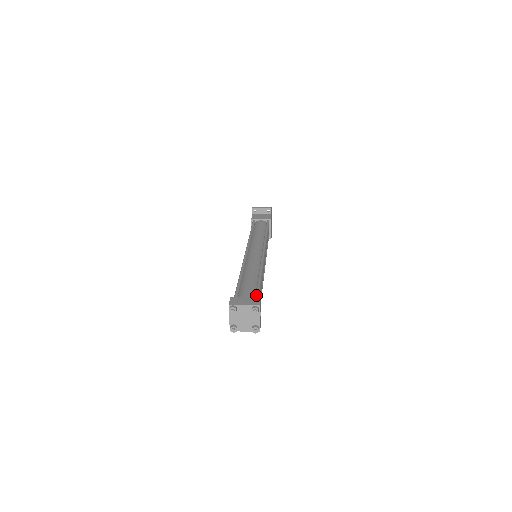
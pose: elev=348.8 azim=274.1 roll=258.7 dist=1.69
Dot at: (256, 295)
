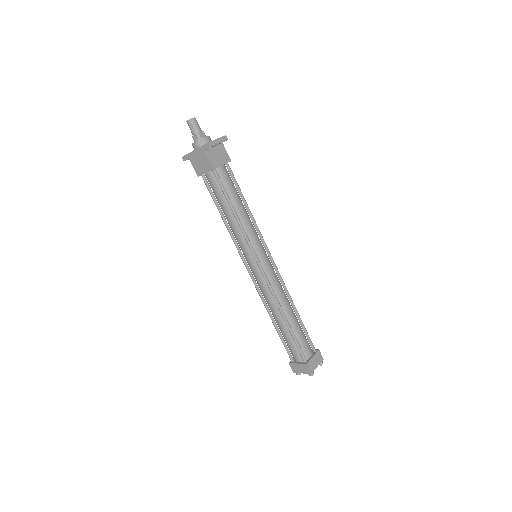
Dot at: (313, 345)
